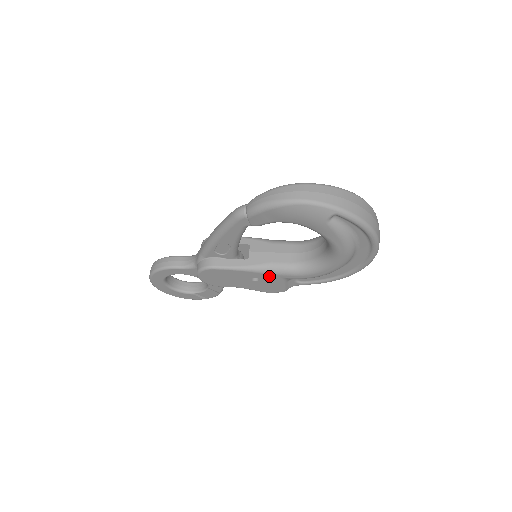
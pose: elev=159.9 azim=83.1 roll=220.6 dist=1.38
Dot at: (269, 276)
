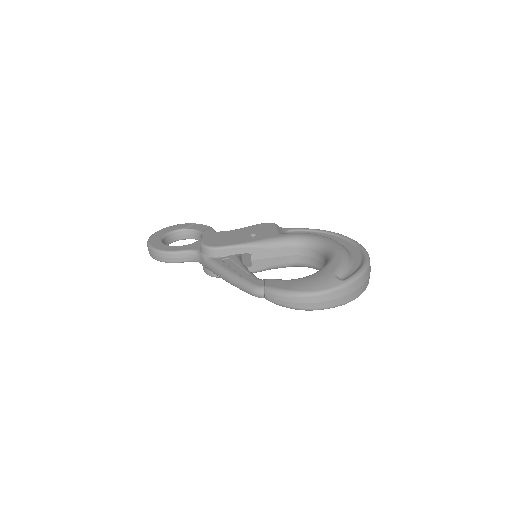
Dot at: occluded
